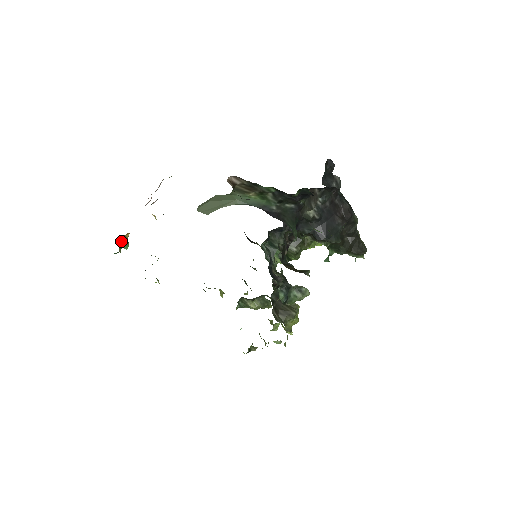
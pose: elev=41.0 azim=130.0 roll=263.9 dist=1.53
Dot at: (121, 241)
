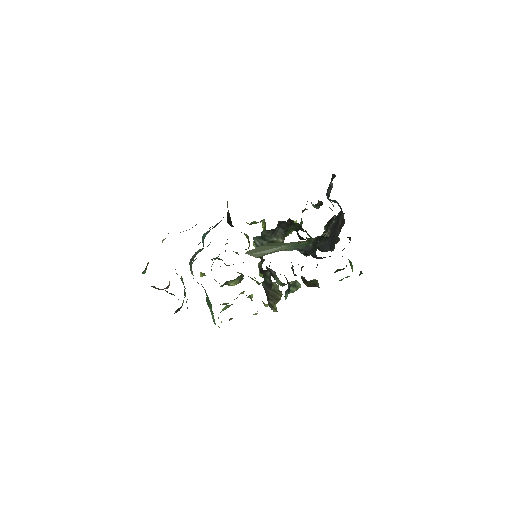
Dot at: occluded
